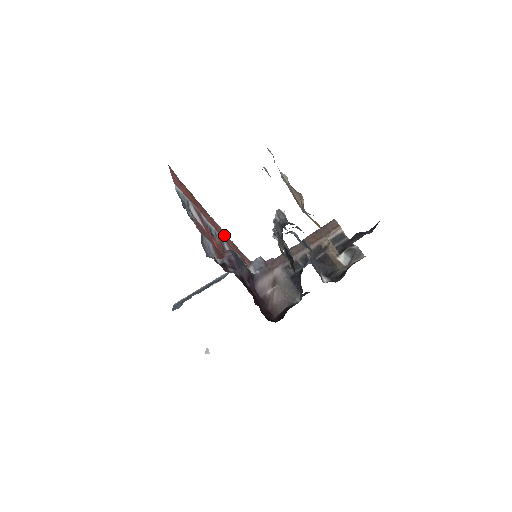
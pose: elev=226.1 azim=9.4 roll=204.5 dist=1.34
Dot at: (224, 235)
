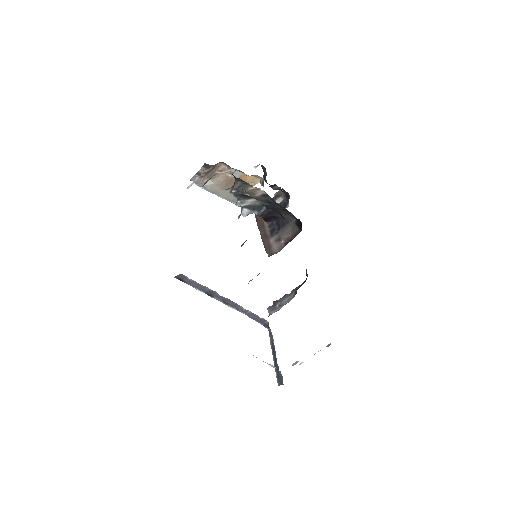
Dot at: occluded
